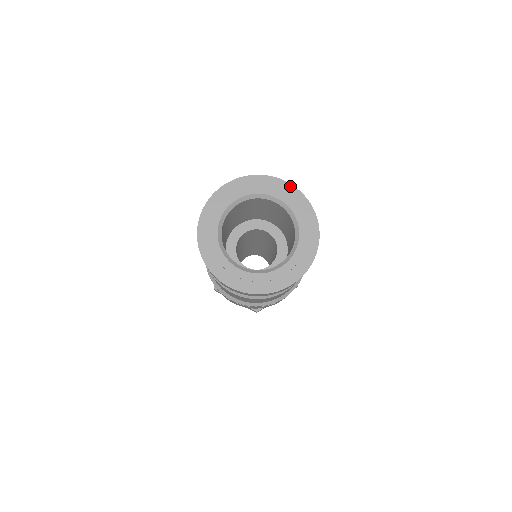
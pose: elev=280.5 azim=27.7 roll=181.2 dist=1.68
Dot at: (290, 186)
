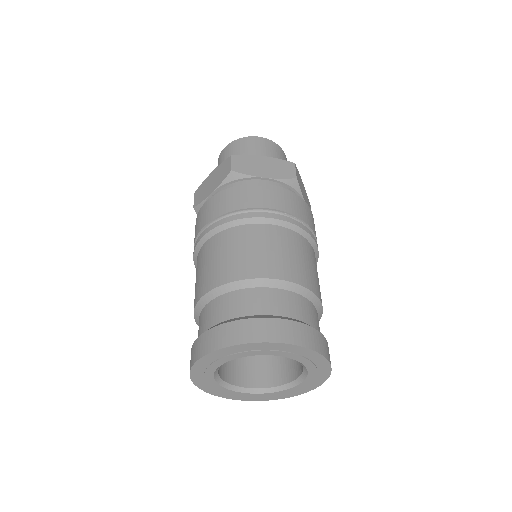
Dot at: (328, 366)
